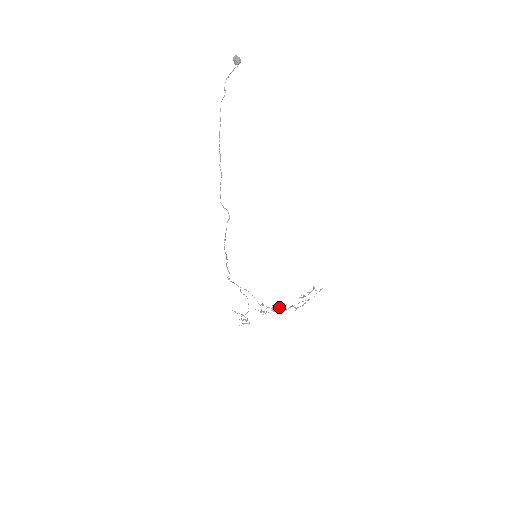
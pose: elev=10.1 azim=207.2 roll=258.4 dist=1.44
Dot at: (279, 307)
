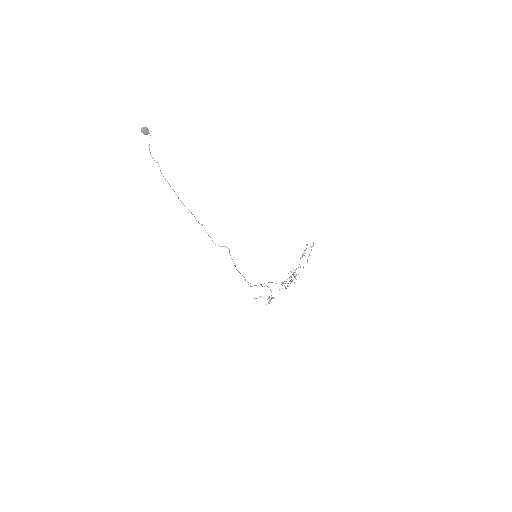
Dot at: (295, 276)
